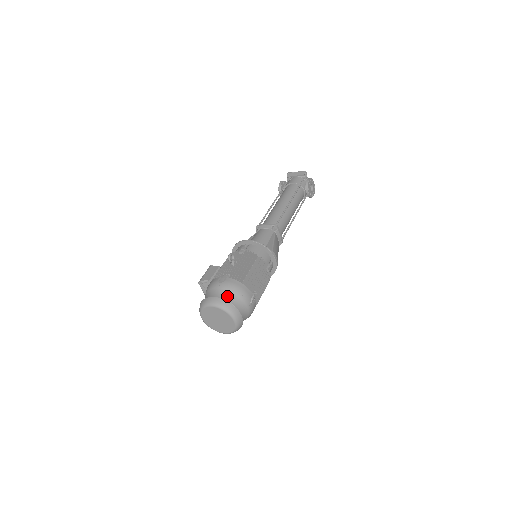
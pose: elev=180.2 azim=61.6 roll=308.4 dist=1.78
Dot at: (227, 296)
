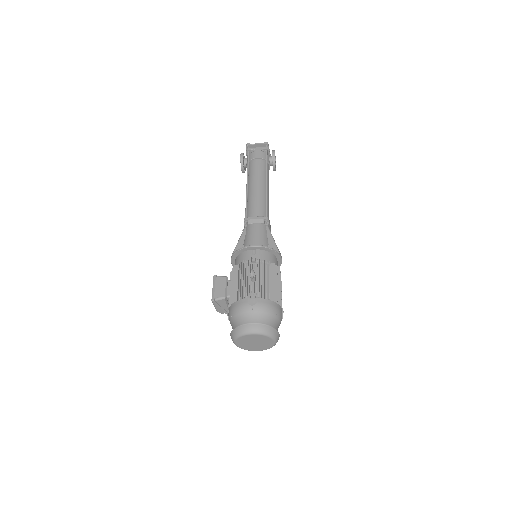
Dot at: (265, 319)
